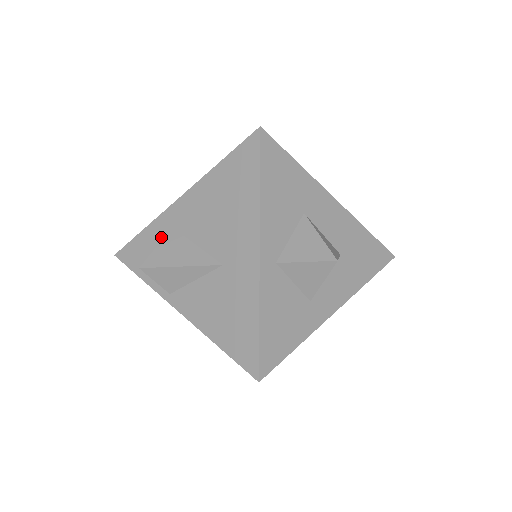
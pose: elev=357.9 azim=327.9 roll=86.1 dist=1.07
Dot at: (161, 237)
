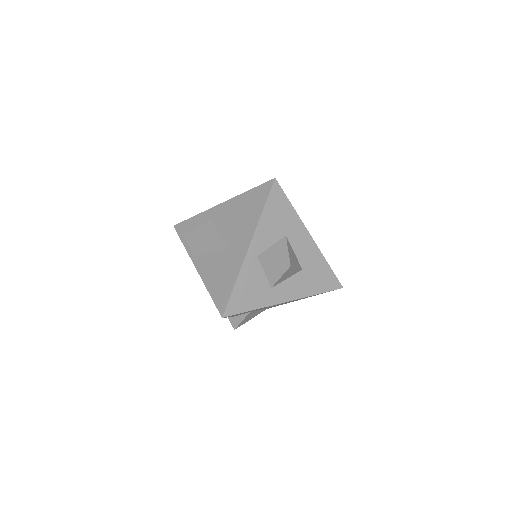
Dot at: occluded
